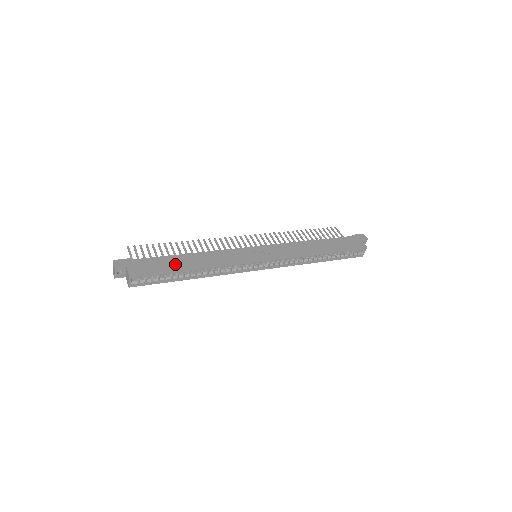
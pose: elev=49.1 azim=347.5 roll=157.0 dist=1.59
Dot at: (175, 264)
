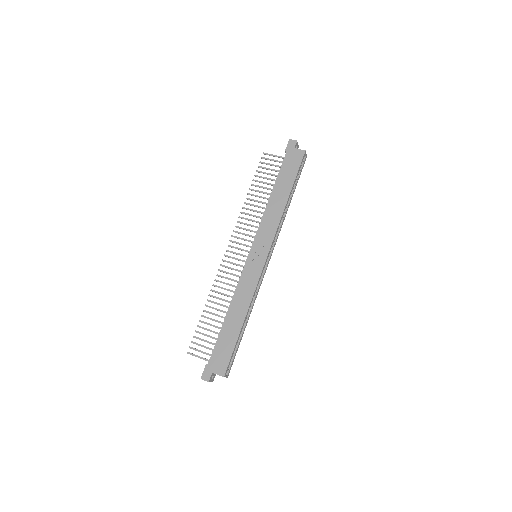
Dot at: (231, 334)
